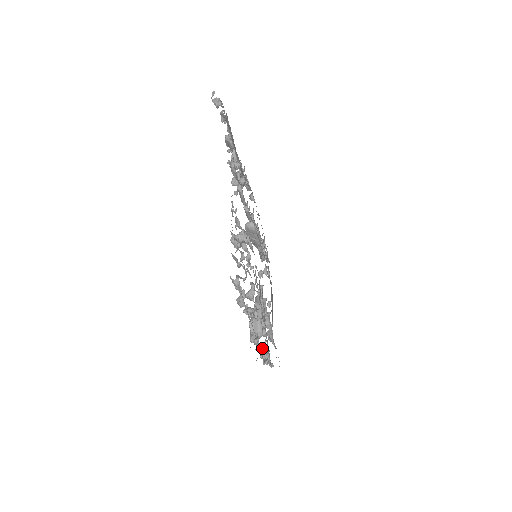
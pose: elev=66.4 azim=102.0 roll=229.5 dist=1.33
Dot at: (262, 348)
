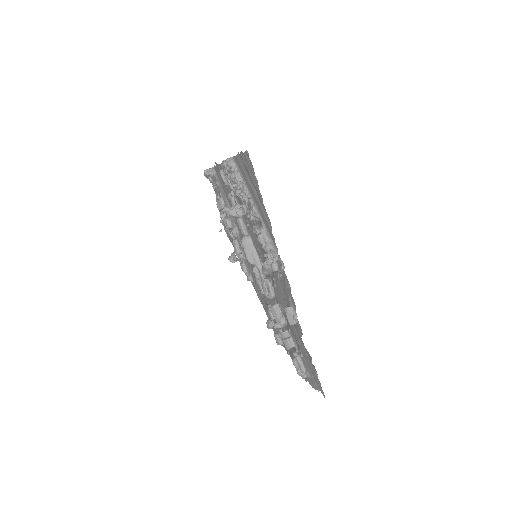
Dot at: (272, 249)
